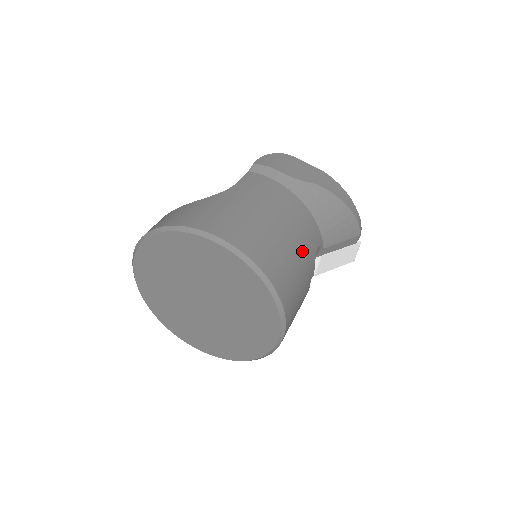
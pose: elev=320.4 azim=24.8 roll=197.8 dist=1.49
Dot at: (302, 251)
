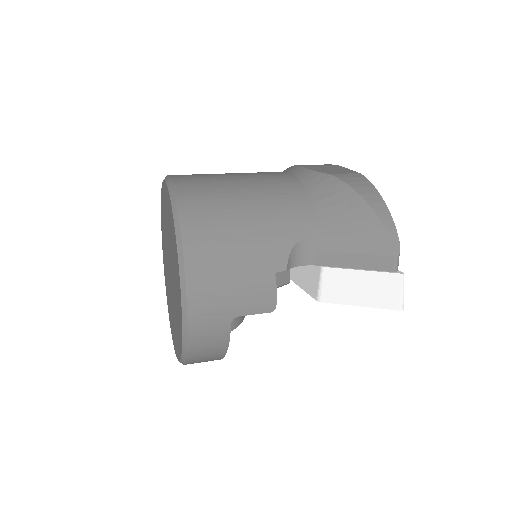
Dot at: (261, 221)
